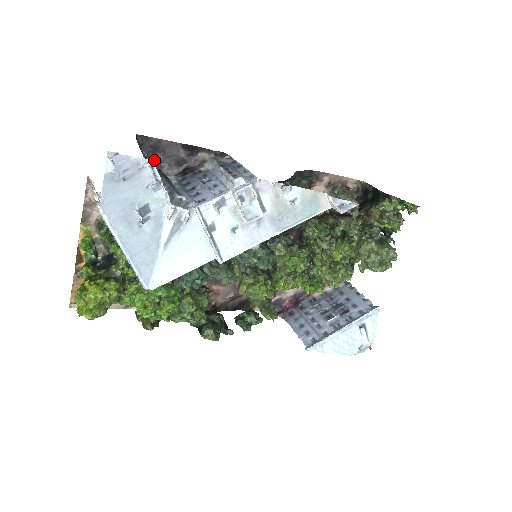
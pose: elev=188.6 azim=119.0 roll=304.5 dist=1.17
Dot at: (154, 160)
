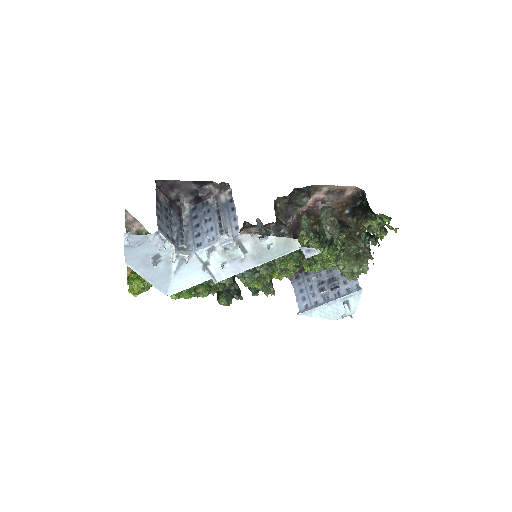
Dot at: (157, 234)
